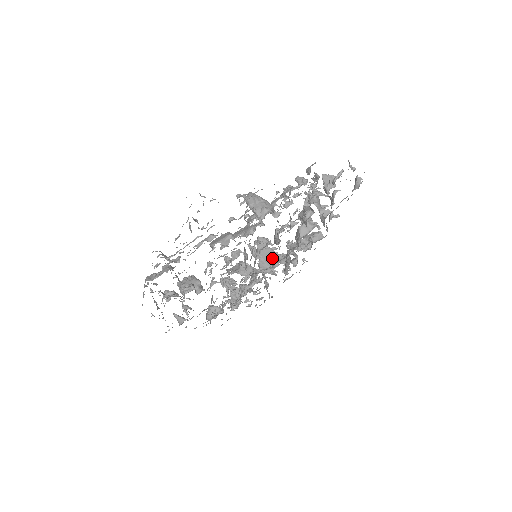
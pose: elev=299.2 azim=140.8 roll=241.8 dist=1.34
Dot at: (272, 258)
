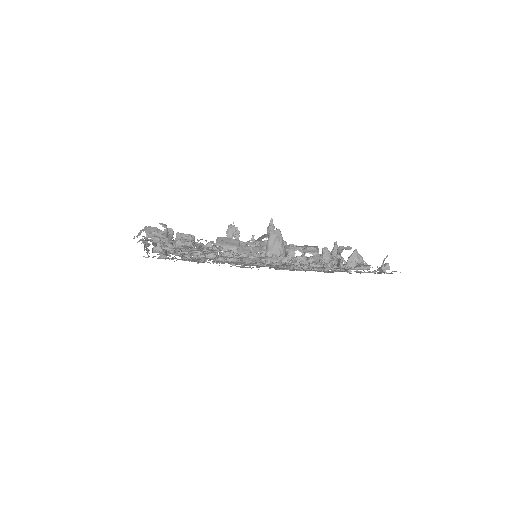
Dot at: occluded
